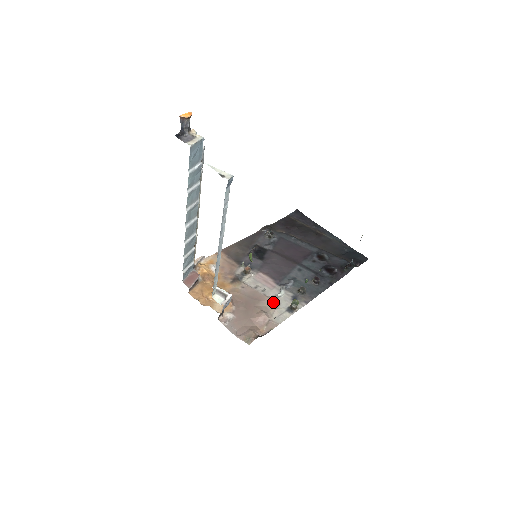
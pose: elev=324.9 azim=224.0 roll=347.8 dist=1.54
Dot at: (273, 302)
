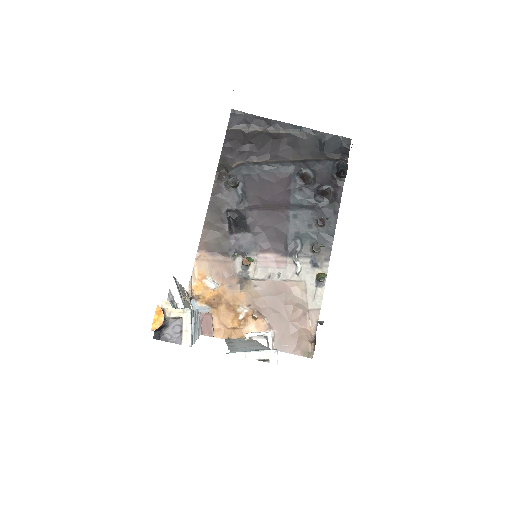
Dot at: (298, 285)
